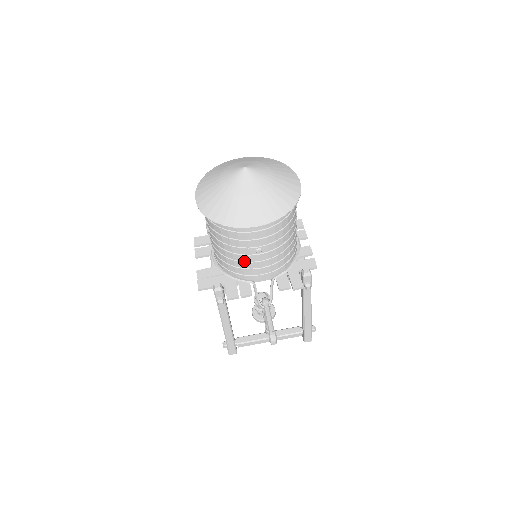
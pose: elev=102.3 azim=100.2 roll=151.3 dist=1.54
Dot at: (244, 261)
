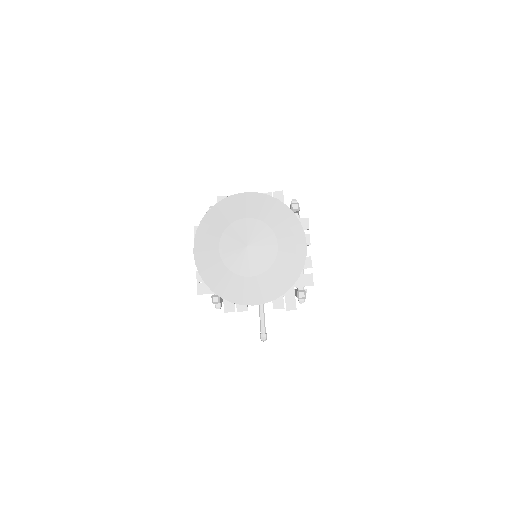
Dot at: occluded
